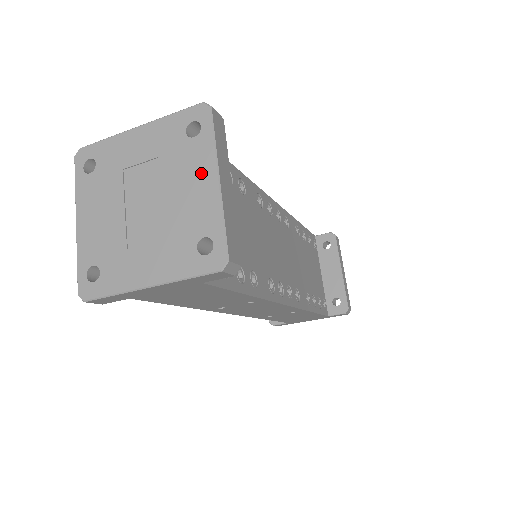
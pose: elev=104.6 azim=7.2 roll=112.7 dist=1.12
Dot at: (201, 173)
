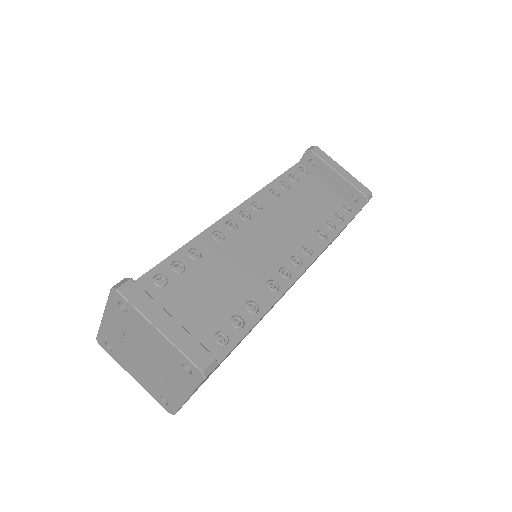
Dot at: (148, 330)
